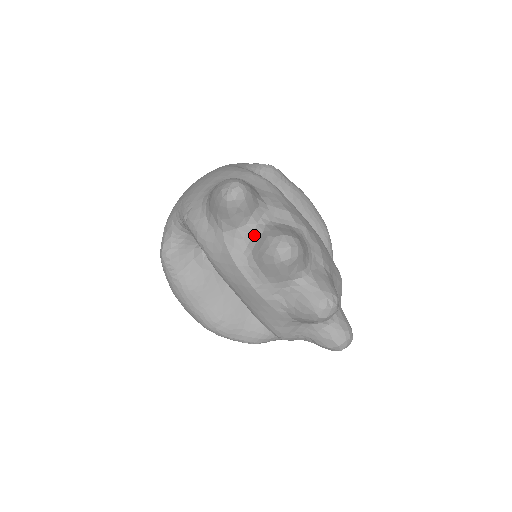
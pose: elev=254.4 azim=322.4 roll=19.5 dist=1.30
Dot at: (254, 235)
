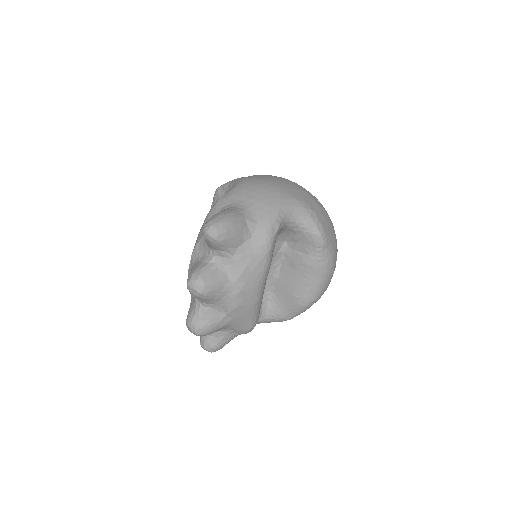
Dot at: (207, 257)
